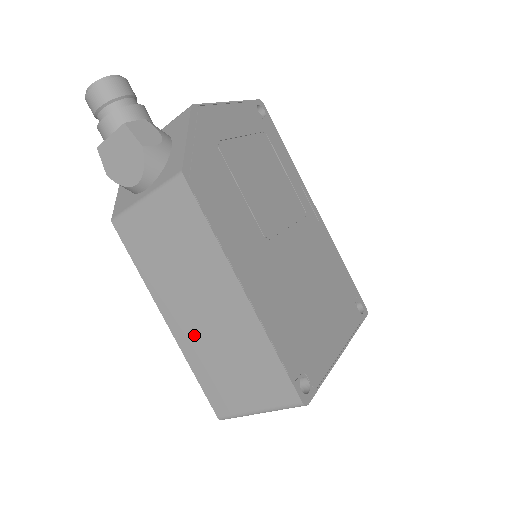
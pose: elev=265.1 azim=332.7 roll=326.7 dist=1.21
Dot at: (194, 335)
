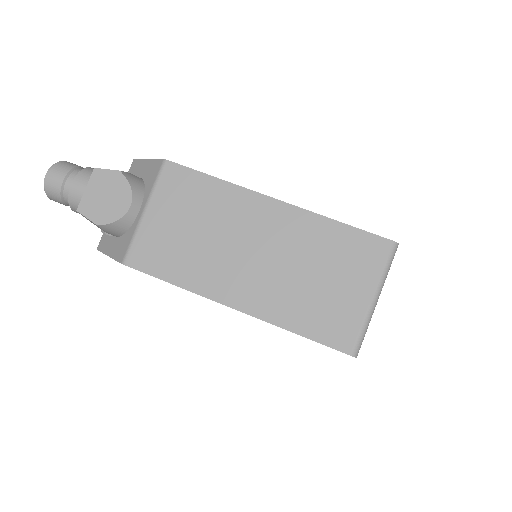
Dot at: (266, 289)
